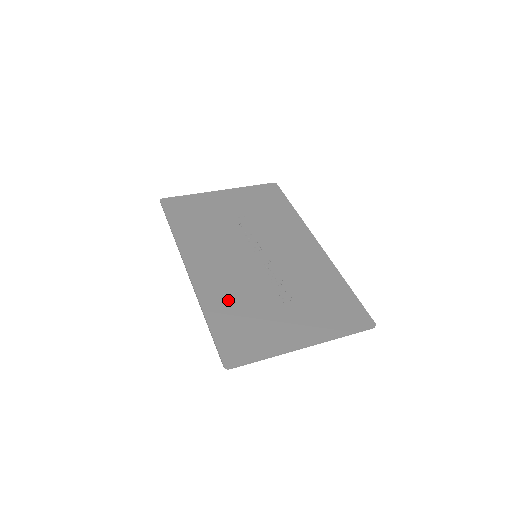
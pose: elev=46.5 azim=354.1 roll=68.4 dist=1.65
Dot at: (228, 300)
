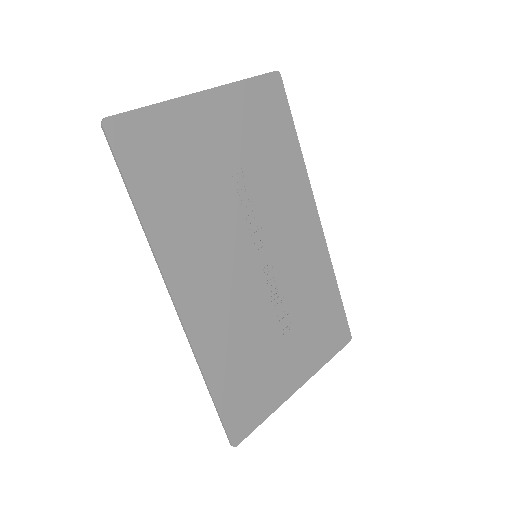
Dot at: (230, 349)
